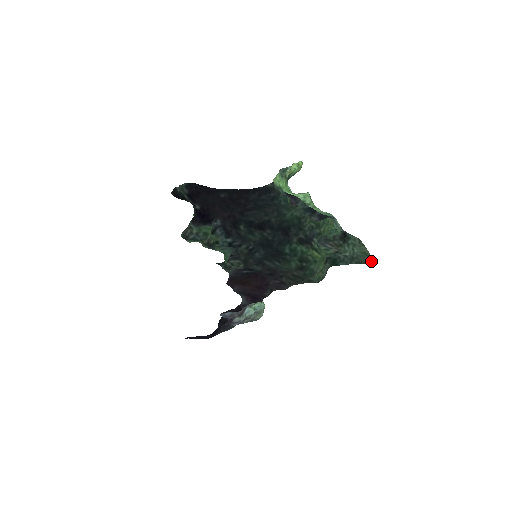
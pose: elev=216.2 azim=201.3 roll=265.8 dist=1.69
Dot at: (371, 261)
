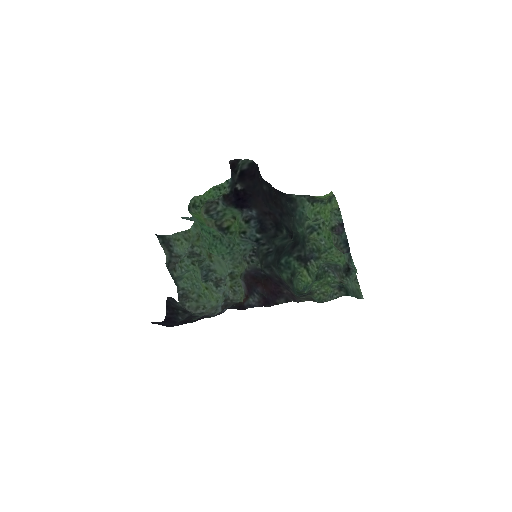
Dot at: (361, 298)
